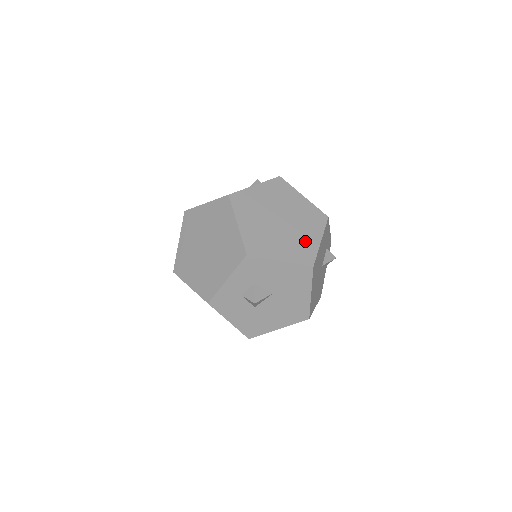
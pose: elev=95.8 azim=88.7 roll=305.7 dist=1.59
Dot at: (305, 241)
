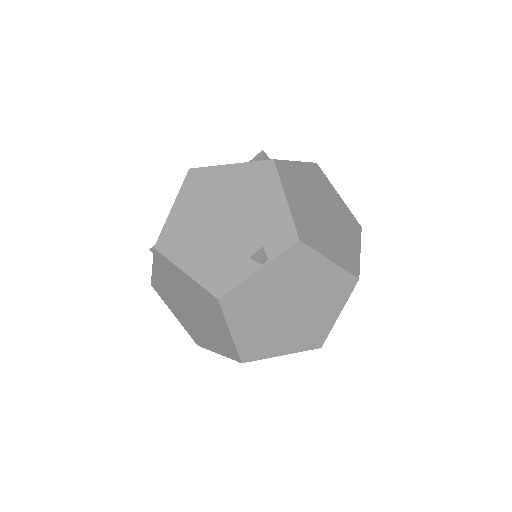
Dot at: (318, 323)
